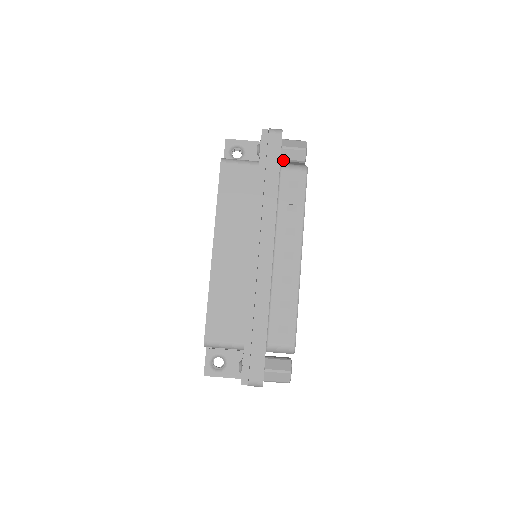
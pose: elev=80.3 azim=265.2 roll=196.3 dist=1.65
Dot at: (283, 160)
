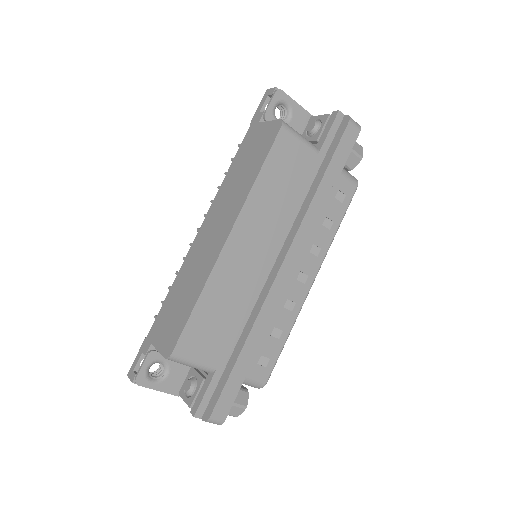
Dot at: occluded
